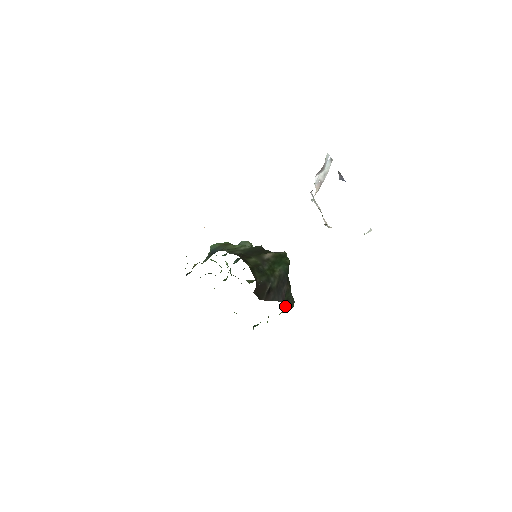
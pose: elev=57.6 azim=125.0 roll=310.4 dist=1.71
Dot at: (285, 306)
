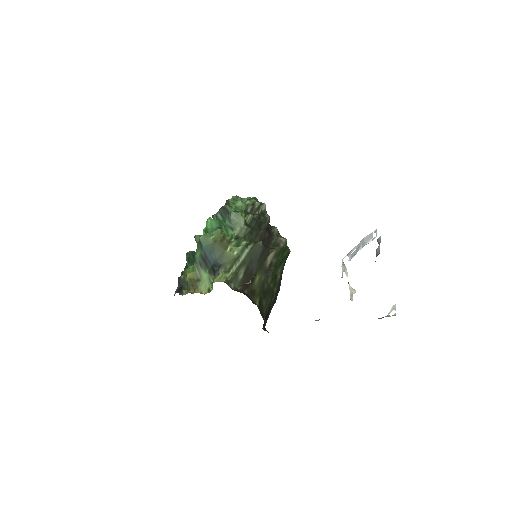
Dot at: occluded
